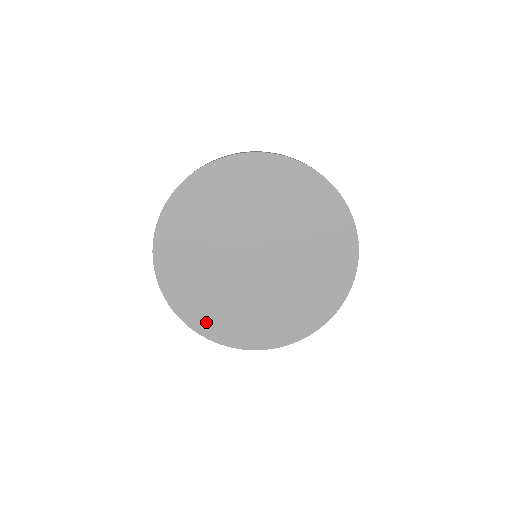
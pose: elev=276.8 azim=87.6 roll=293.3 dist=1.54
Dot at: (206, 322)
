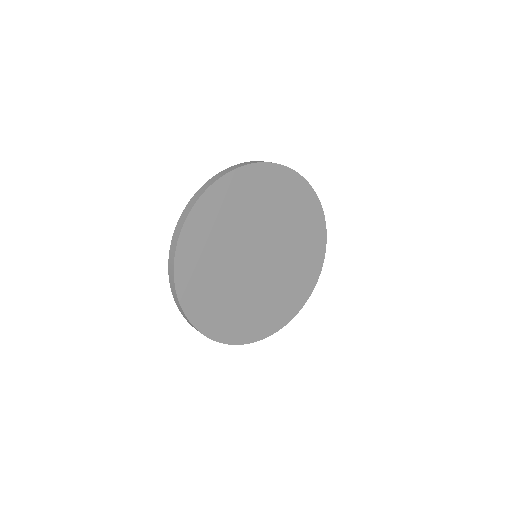
Dot at: (231, 331)
